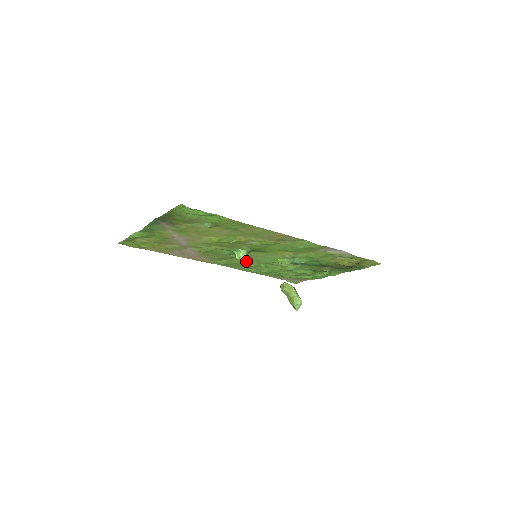
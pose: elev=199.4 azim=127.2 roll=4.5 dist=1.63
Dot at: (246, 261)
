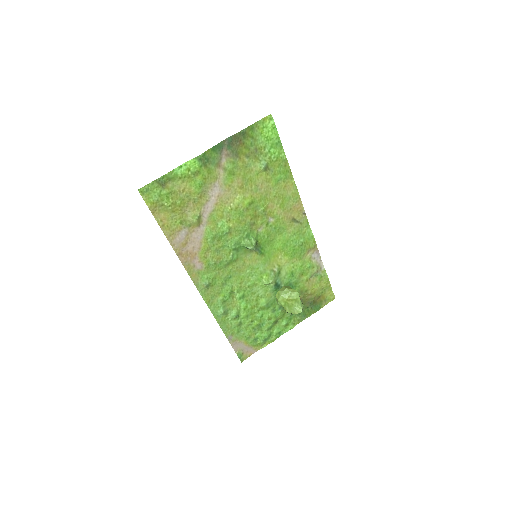
Dot at: (231, 280)
